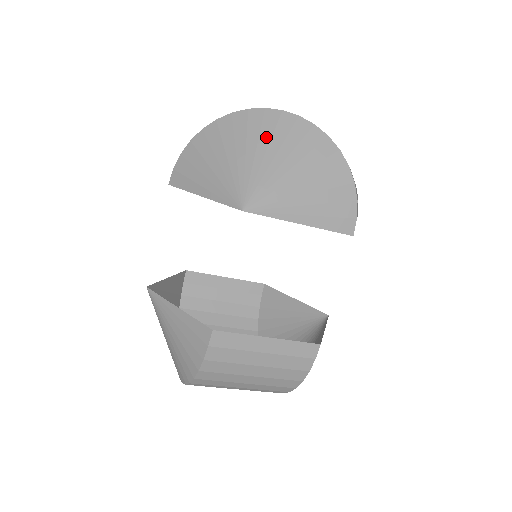
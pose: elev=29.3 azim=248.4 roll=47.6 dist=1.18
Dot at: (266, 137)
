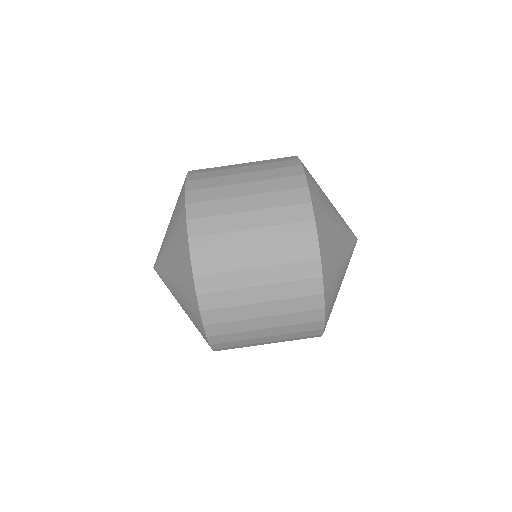
Dot at: occluded
